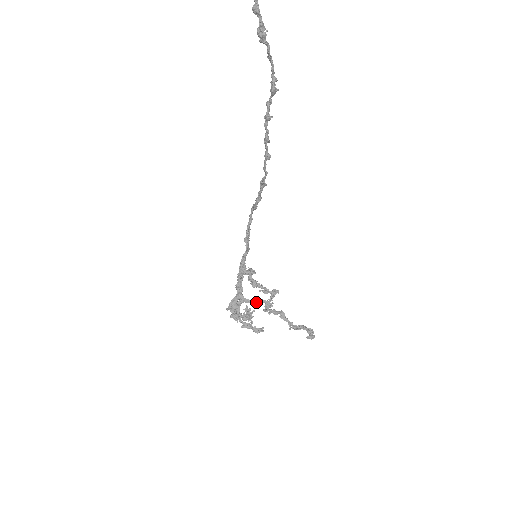
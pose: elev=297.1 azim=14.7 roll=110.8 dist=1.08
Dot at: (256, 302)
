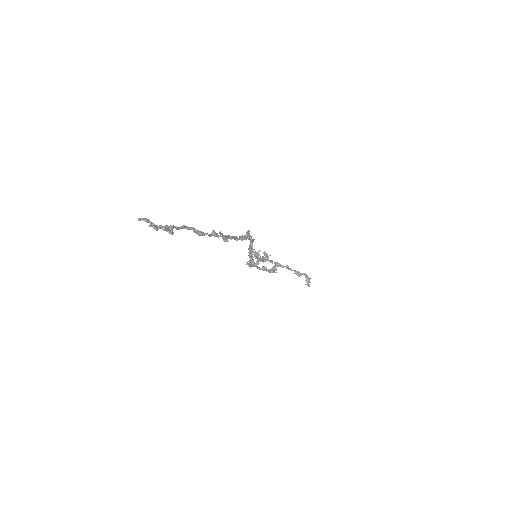
Dot at: (263, 270)
